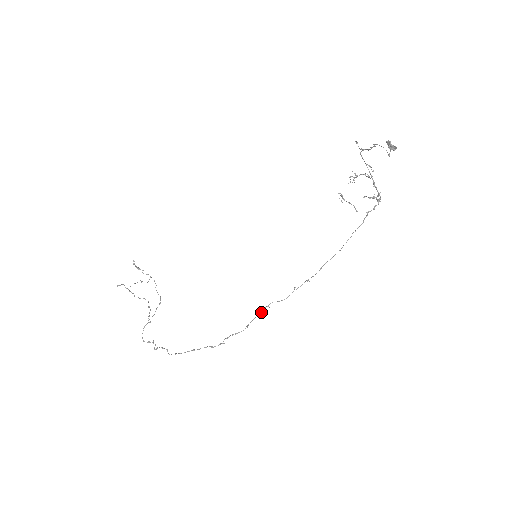
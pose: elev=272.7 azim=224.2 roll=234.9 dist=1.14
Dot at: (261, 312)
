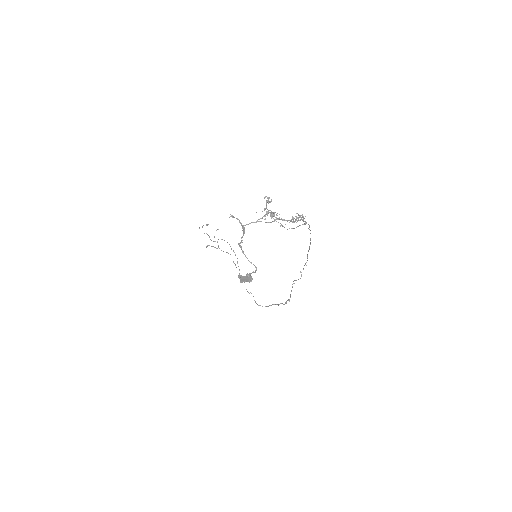
Dot at: occluded
